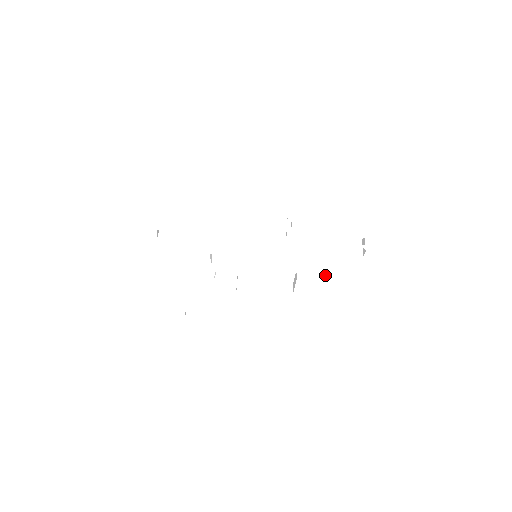
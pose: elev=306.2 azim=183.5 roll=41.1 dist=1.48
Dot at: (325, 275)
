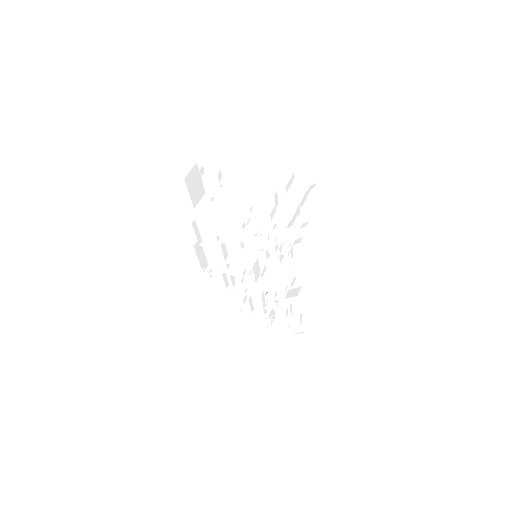
Dot at: (290, 252)
